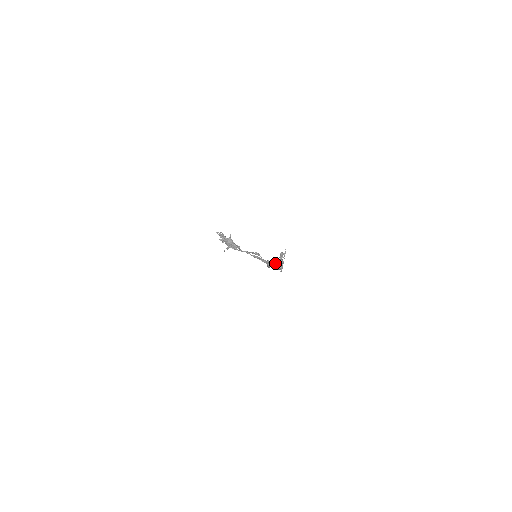
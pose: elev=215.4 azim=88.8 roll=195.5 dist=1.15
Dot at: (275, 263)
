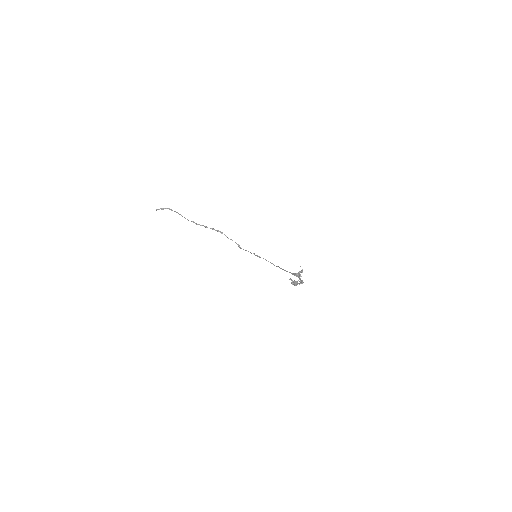
Dot at: occluded
